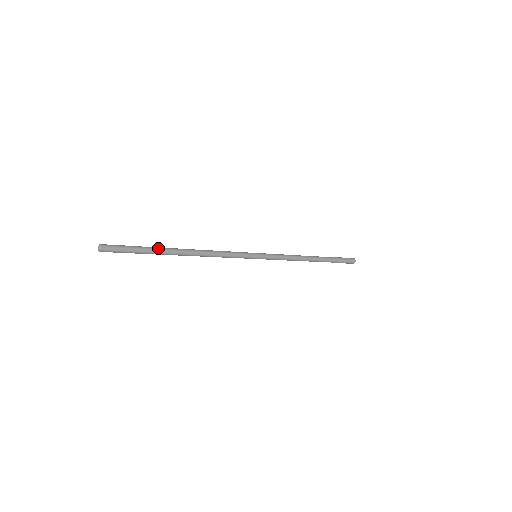
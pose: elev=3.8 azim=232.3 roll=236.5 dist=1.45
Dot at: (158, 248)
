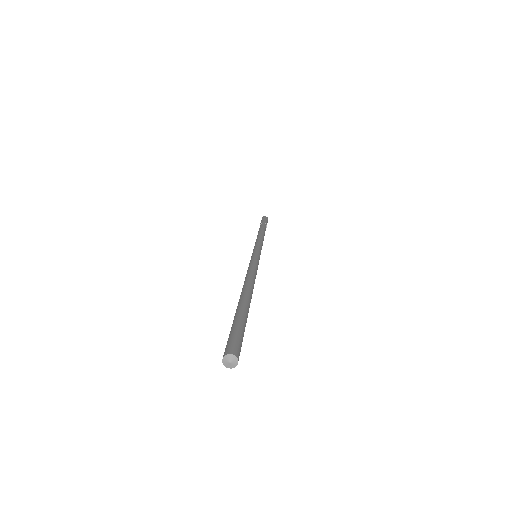
Dot at: (248, 309)
